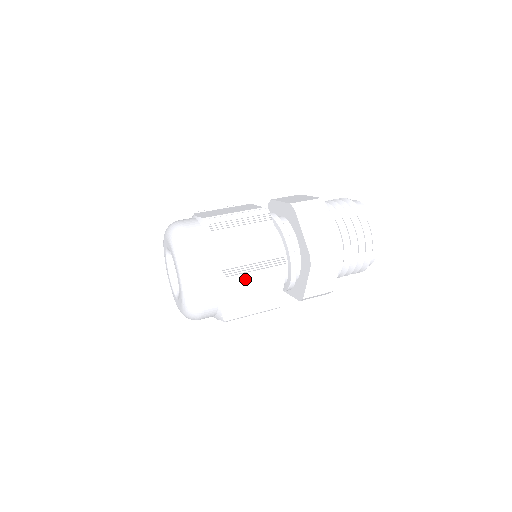
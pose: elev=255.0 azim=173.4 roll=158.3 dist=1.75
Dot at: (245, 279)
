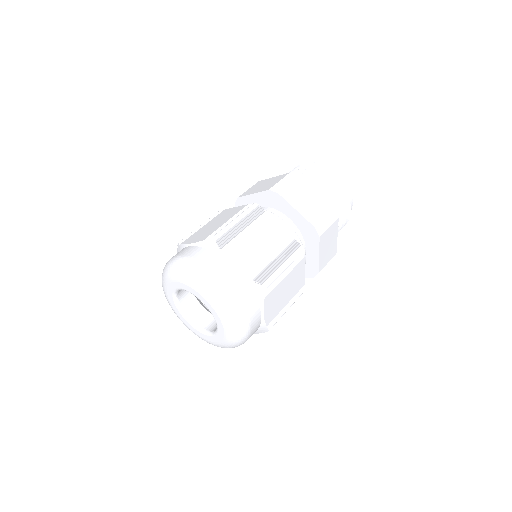
Dot at: occluded
